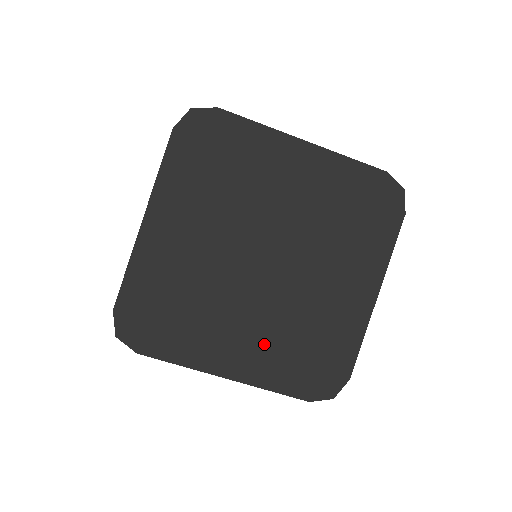
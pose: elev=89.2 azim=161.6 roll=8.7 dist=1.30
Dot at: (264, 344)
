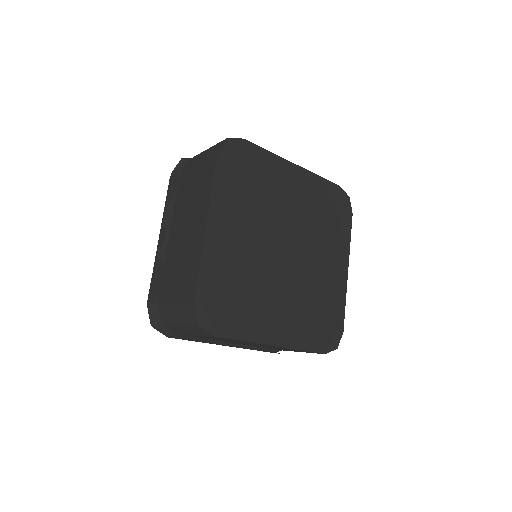
Dot at: (294, 315)
